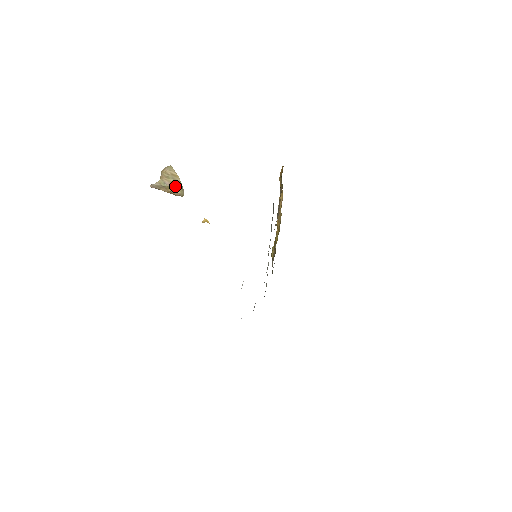
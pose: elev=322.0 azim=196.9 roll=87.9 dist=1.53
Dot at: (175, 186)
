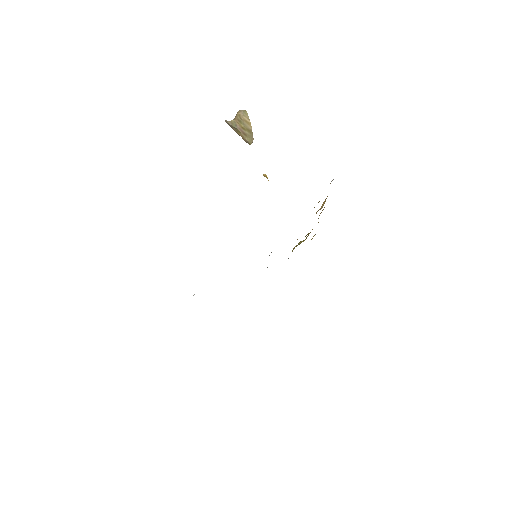
Dot at: (245, 132)
